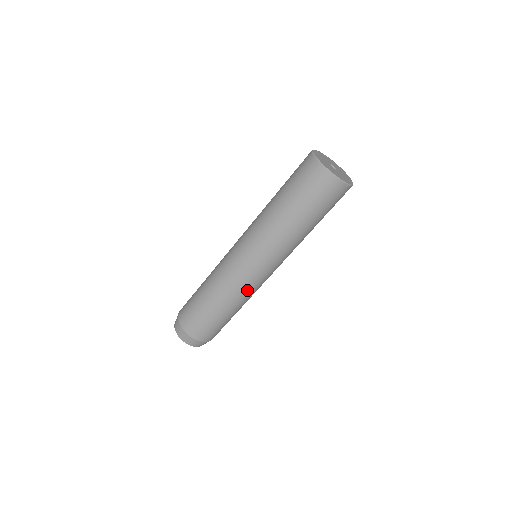
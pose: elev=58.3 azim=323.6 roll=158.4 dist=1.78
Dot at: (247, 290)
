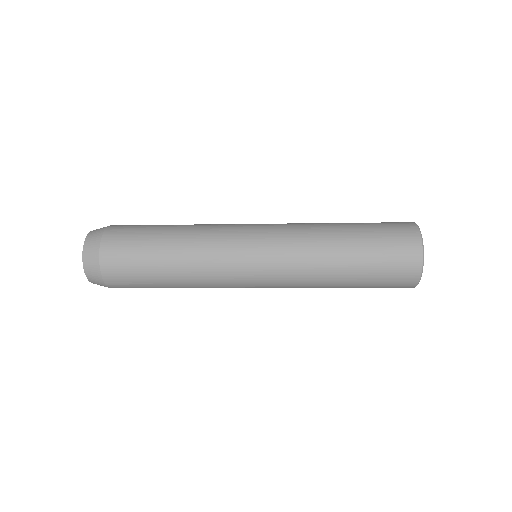
Dot at: (220, 287)
